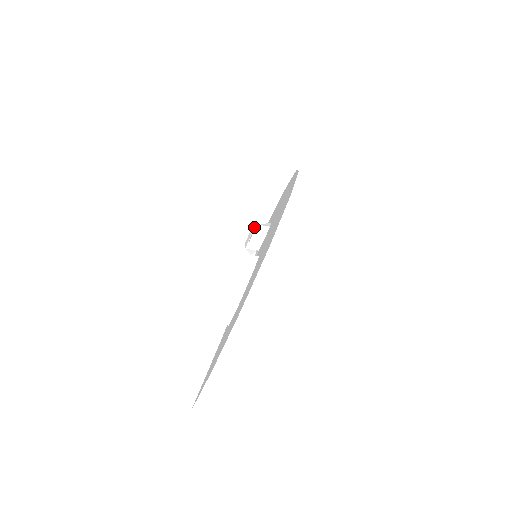
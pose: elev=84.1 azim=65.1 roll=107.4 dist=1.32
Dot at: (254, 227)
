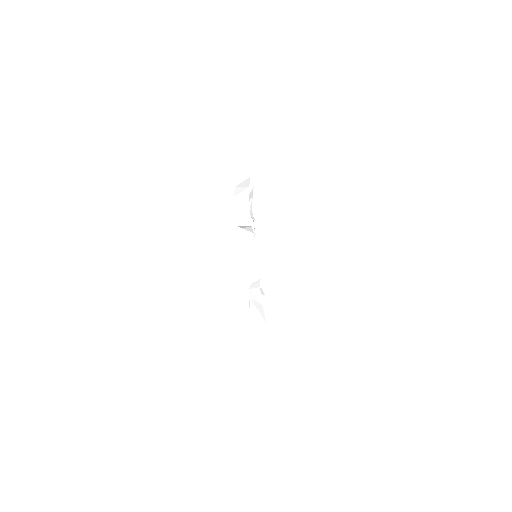
Dot at: occluded
